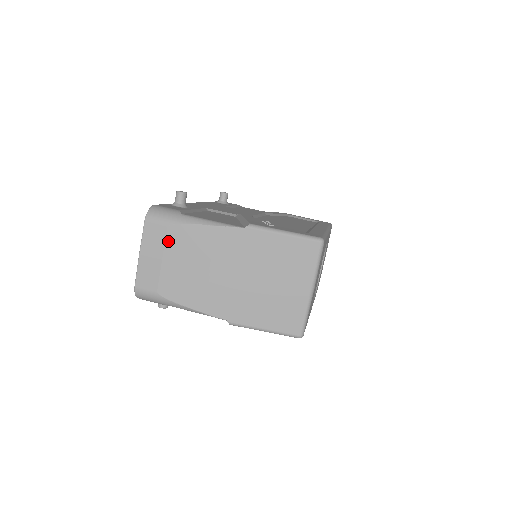
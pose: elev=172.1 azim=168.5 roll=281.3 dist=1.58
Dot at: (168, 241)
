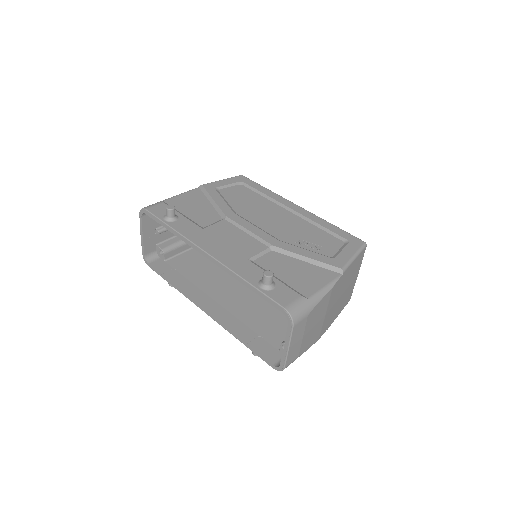
Dot at: (307, 324)
